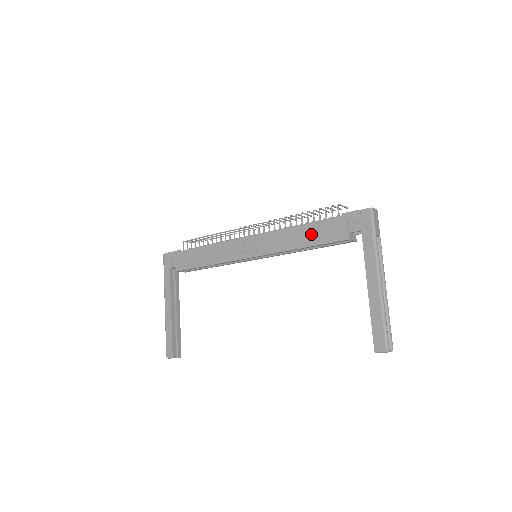
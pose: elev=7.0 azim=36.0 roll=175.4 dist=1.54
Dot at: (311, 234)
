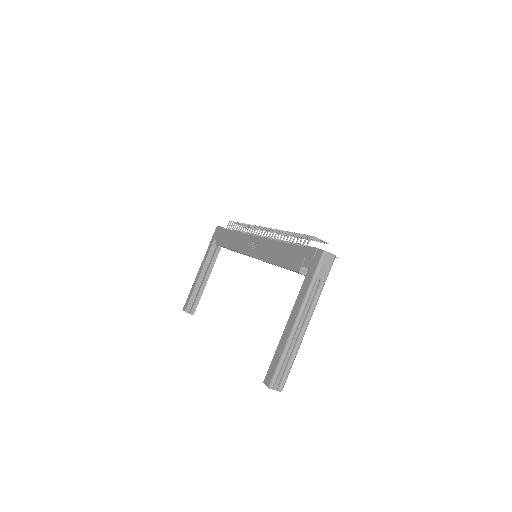
Dot at: (283, 254)
